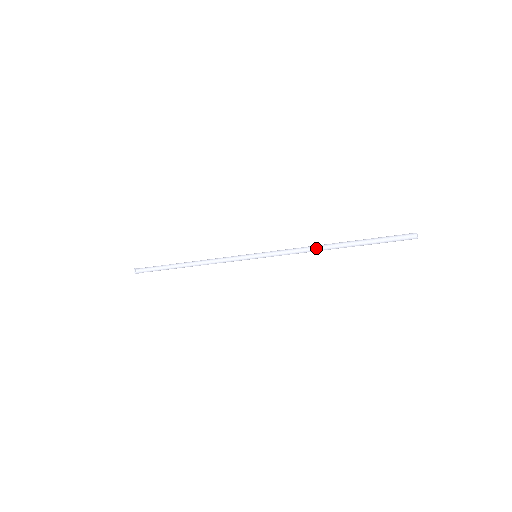
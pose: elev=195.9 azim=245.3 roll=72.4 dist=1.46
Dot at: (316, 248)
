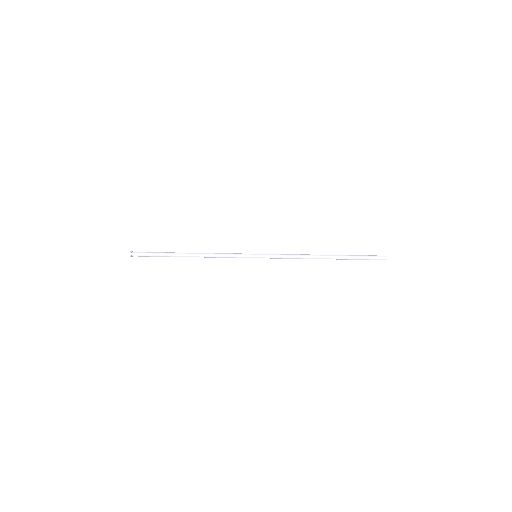
Dot at: (310, 258)
